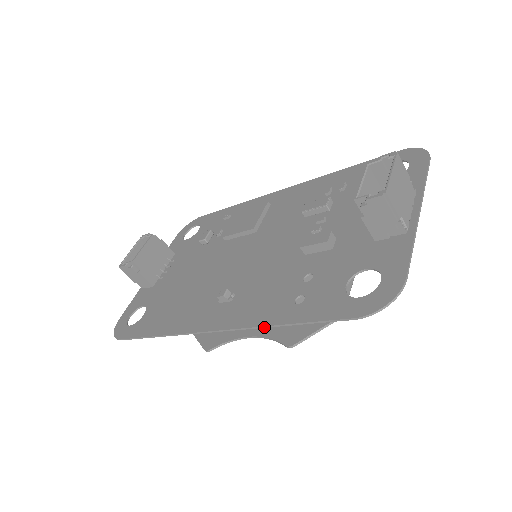
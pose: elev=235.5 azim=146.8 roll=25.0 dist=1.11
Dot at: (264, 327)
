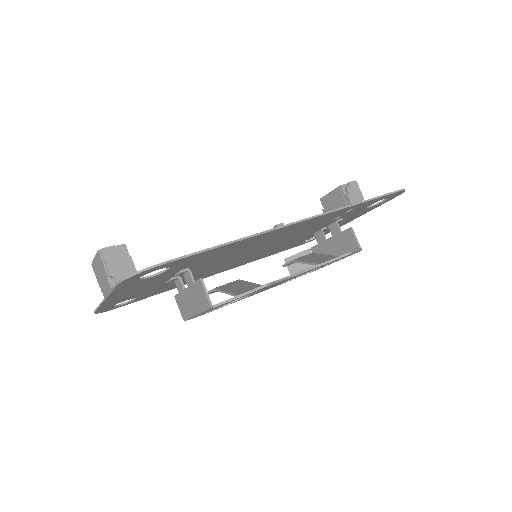
Dot at: (346, 207)
